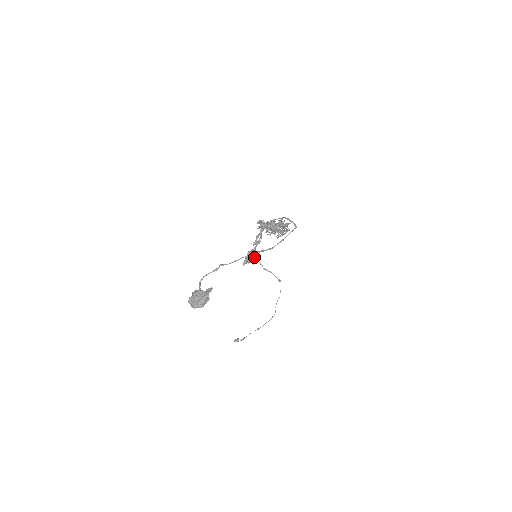
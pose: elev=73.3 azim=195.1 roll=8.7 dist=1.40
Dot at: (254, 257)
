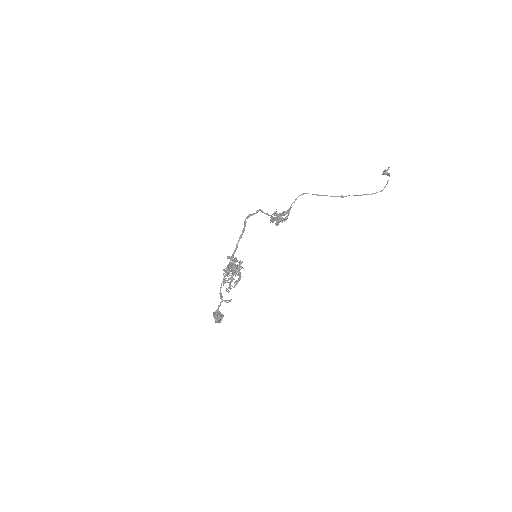
Dot at: (277, 223)
